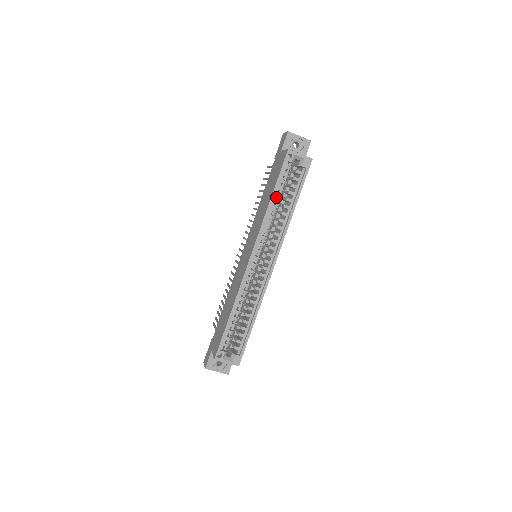
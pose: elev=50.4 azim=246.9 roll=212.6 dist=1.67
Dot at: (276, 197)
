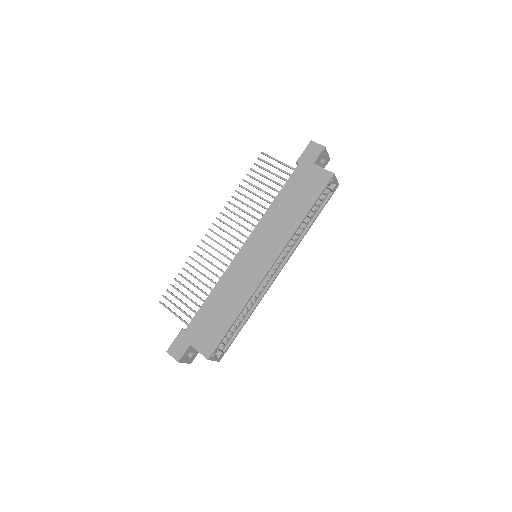
Dot at: occluded
